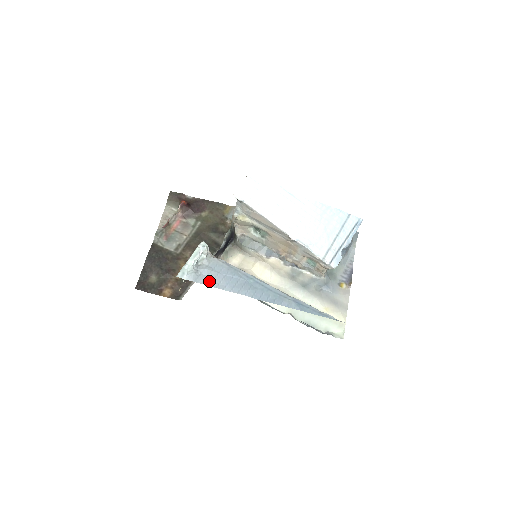
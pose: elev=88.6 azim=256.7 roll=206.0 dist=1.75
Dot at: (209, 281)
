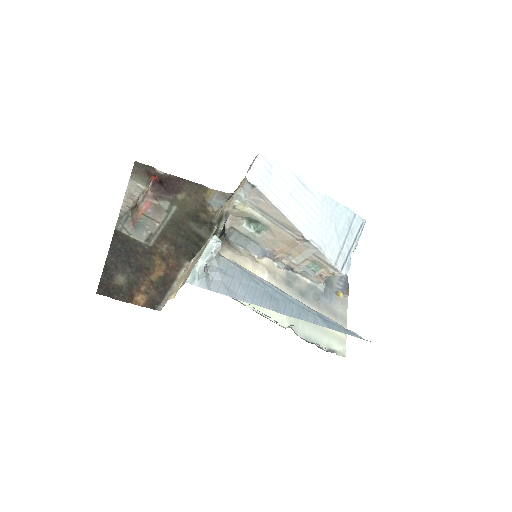
Dot at: (225, 289)
